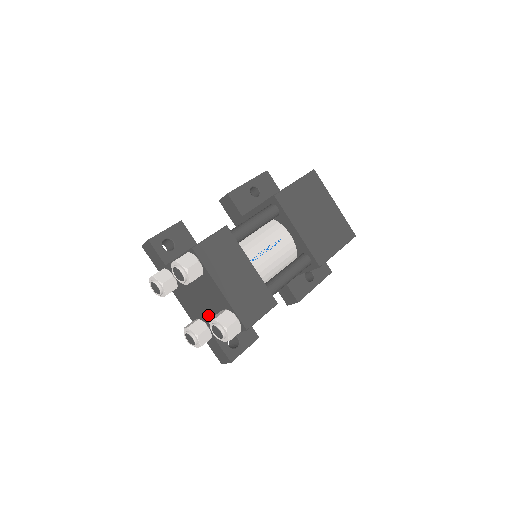
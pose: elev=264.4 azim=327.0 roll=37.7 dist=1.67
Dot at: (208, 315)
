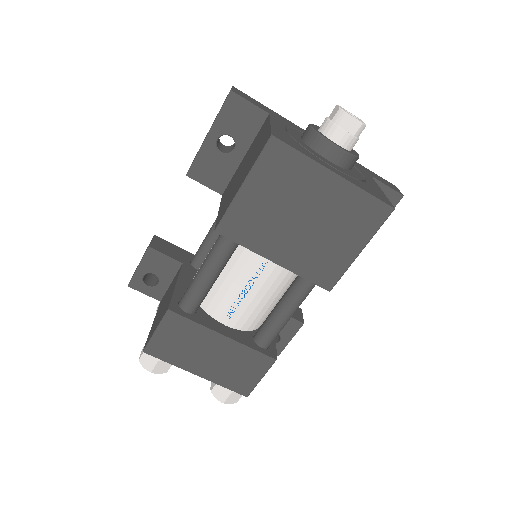
Dot at: occluded
